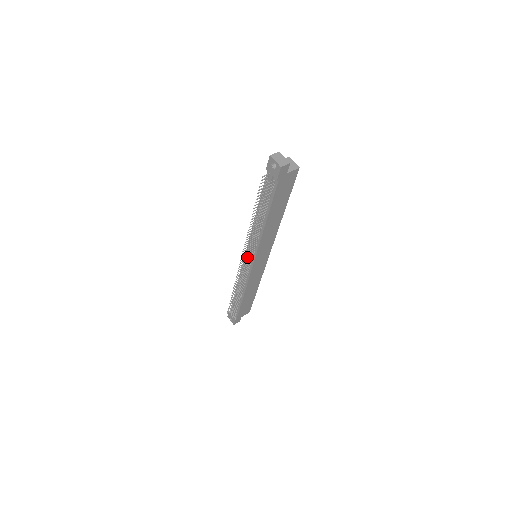
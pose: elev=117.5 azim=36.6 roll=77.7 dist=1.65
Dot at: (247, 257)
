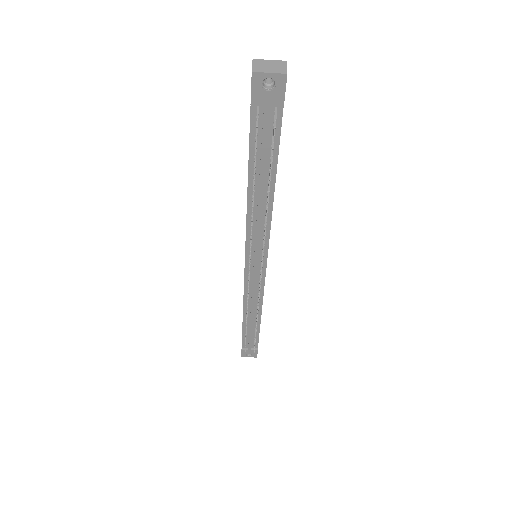
Dot at: (262, 264)
